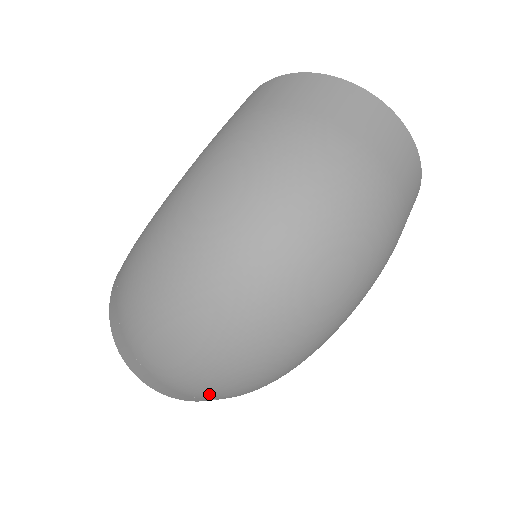
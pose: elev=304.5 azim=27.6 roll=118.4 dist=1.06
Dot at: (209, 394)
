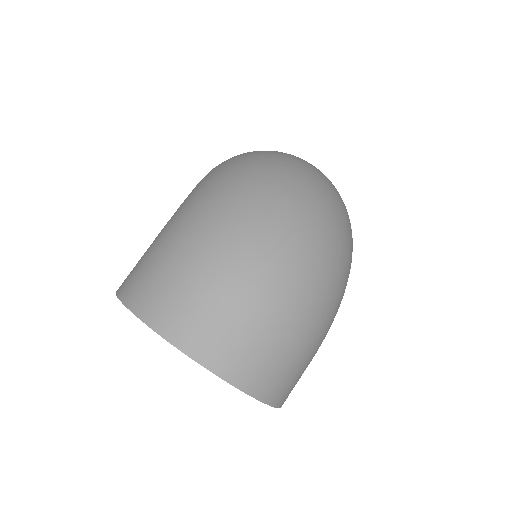
Dot at: (300, 313)
